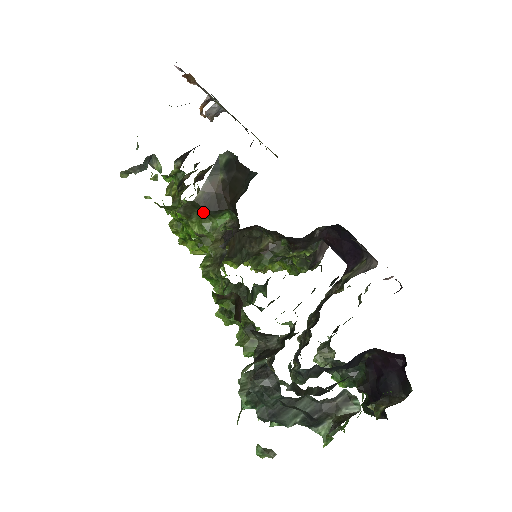
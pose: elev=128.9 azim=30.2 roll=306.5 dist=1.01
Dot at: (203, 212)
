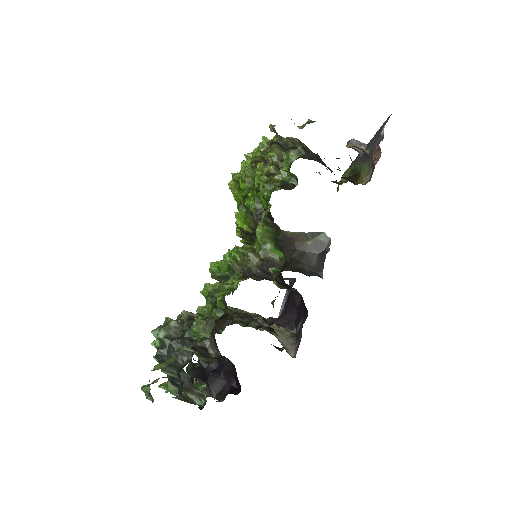
Dot at: (275, 236)
